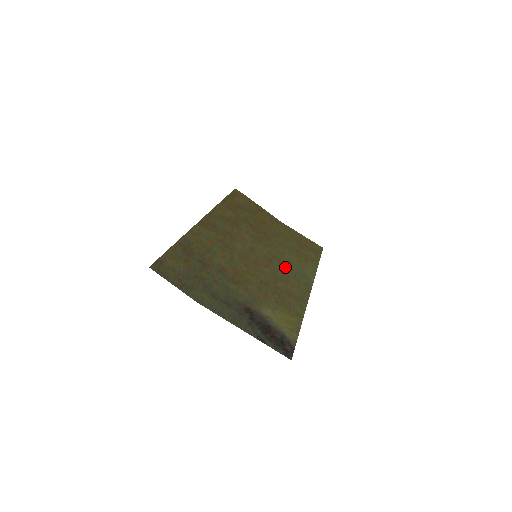
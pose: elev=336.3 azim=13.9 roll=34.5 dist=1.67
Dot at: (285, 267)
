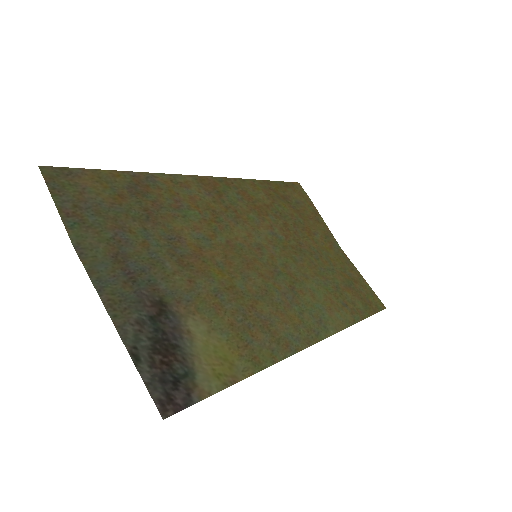
Dot at: (295, 293)
